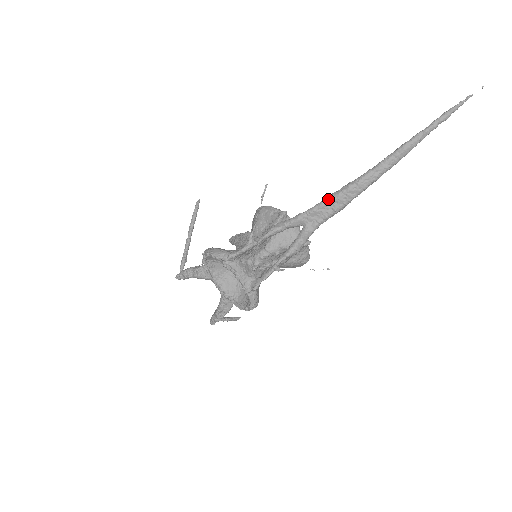
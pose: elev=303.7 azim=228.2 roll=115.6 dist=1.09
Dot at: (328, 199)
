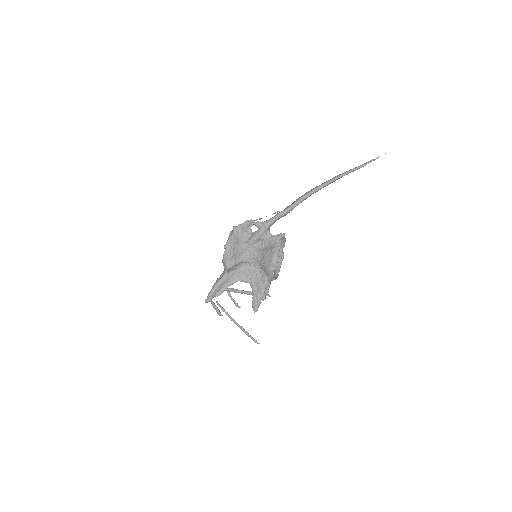
Dot at: occluded
